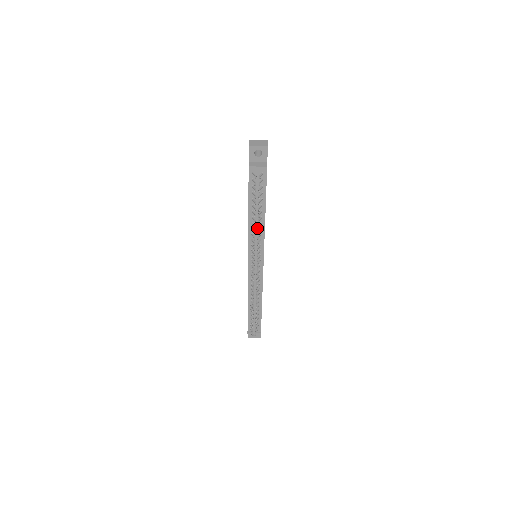
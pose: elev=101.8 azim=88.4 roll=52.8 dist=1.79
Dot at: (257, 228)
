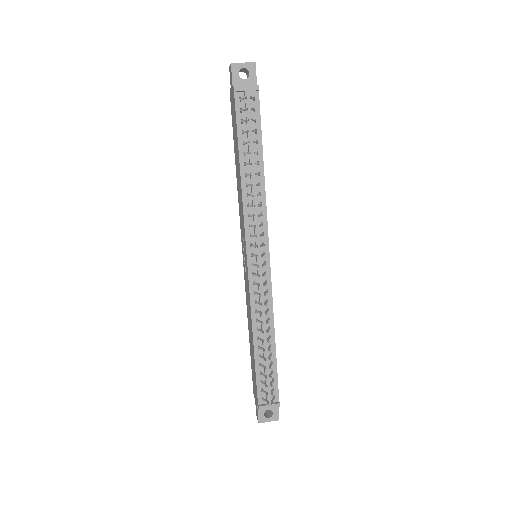
Dot at: (255, 191)
